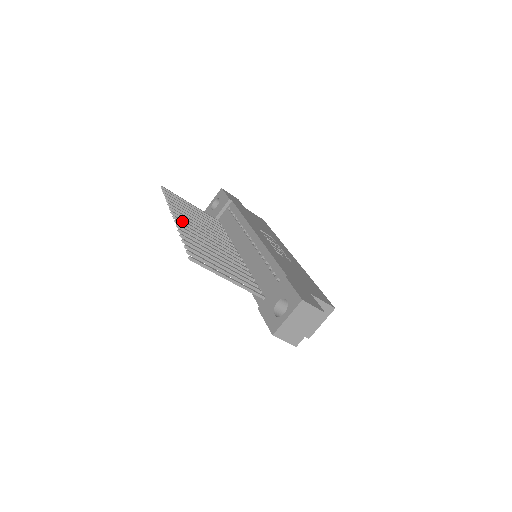
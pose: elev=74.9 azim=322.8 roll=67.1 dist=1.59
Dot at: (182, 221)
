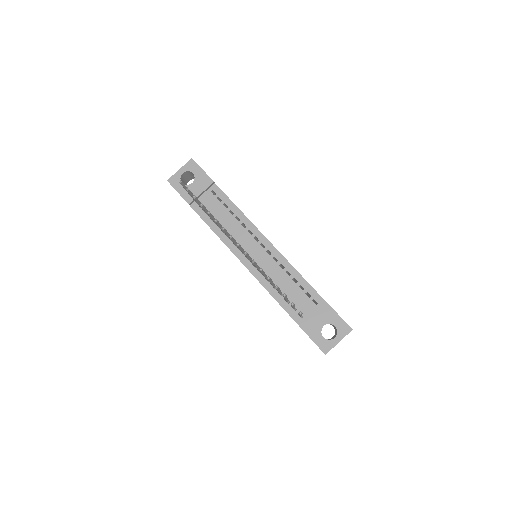
Dot at: (241, 247)
